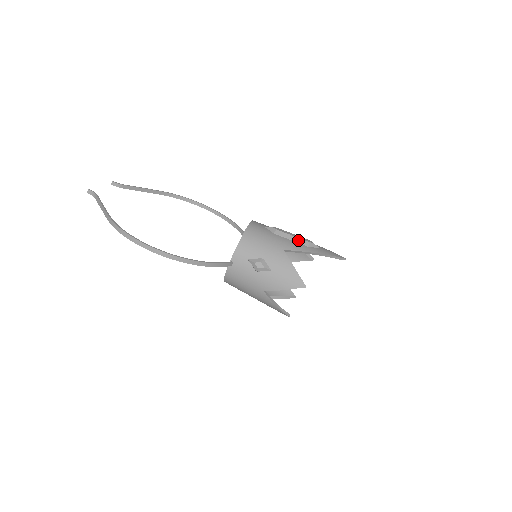
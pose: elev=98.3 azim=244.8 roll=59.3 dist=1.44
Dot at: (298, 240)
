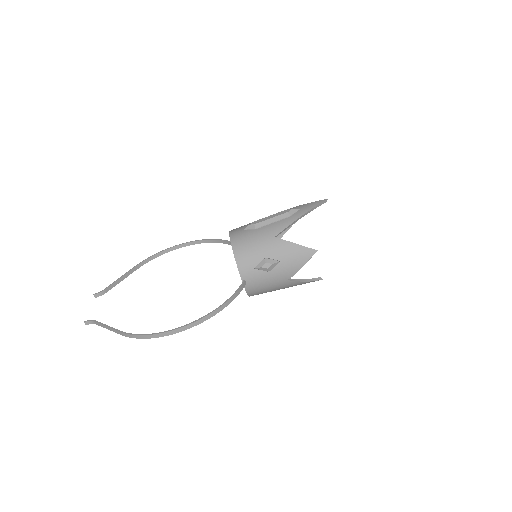
Dot at: (278, 218)
